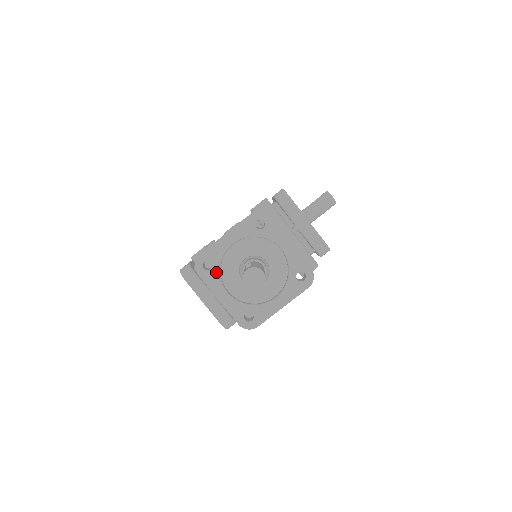
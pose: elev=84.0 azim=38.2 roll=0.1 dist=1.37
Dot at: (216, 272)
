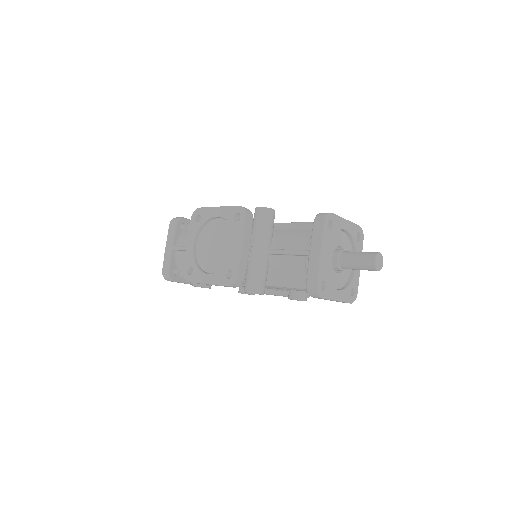
Dot at: (331, 235)
